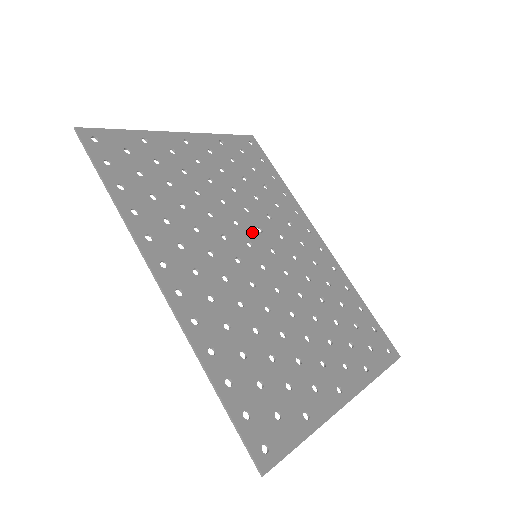
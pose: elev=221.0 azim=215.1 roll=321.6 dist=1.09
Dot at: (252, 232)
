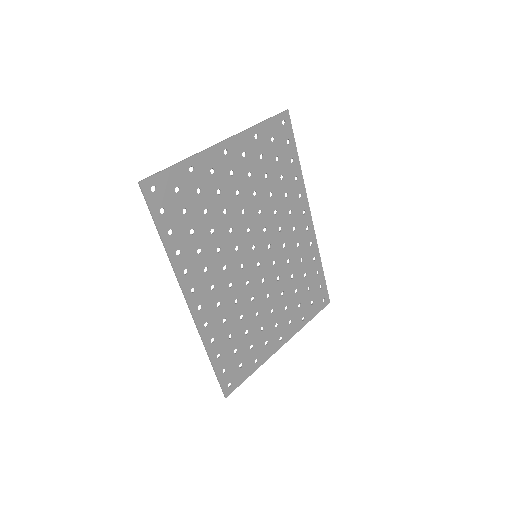
Dot at: (259, 235)
